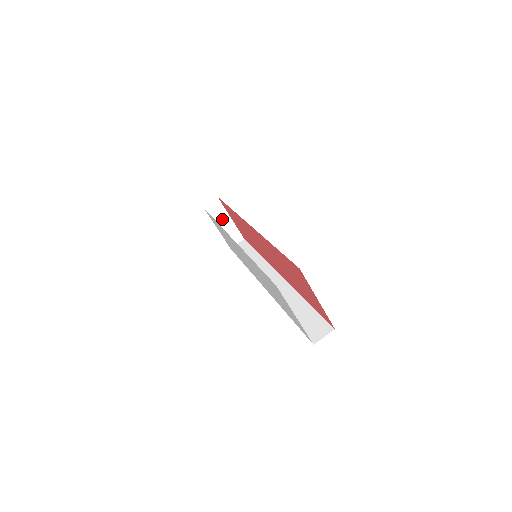
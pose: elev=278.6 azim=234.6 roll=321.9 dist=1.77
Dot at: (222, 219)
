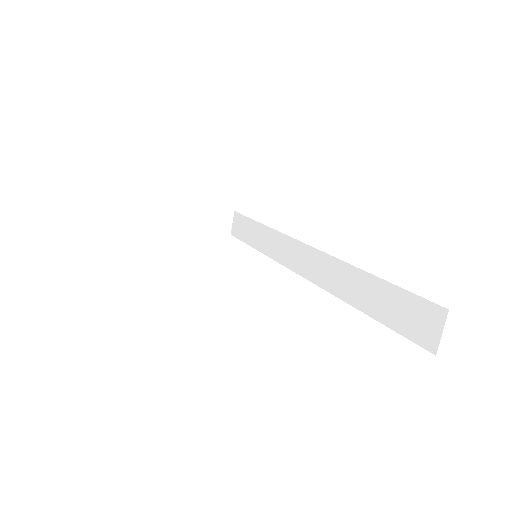
Dot at: (190, 218)
